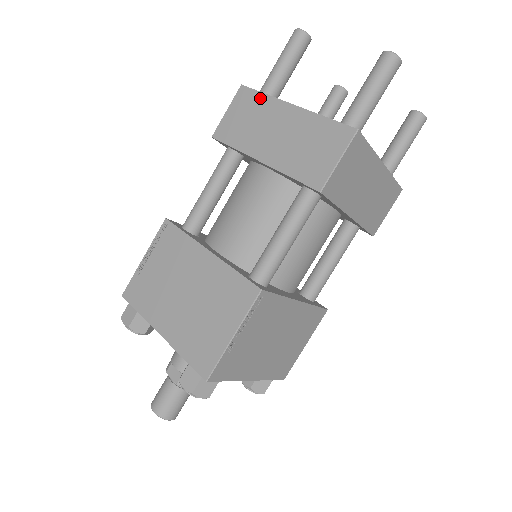
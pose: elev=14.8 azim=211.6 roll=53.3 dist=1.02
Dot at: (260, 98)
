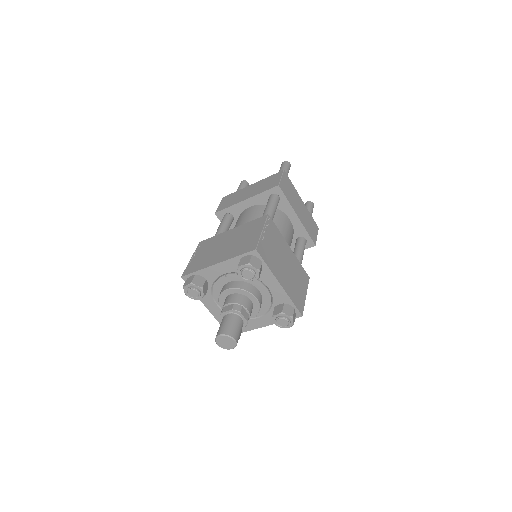
Dot at: (235, 193)
